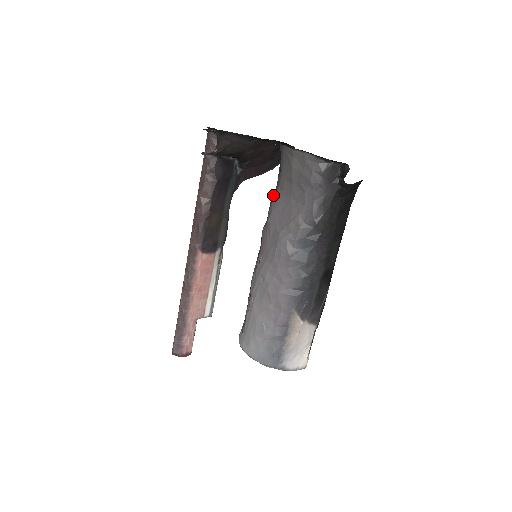
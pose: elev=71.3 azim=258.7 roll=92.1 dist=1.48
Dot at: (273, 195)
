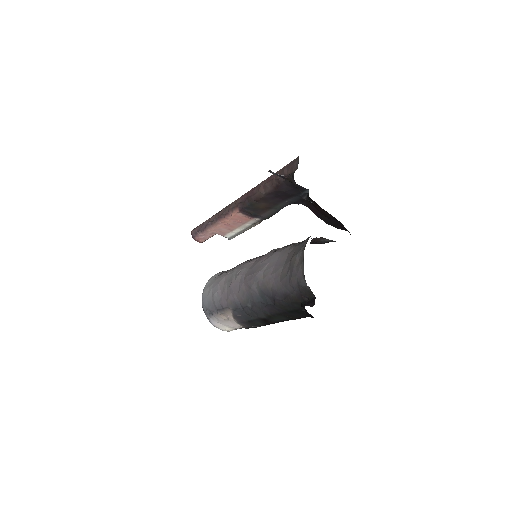
Dot at: (293, 244)
